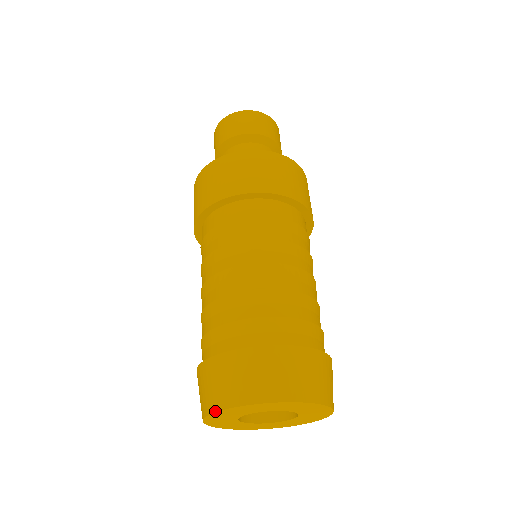
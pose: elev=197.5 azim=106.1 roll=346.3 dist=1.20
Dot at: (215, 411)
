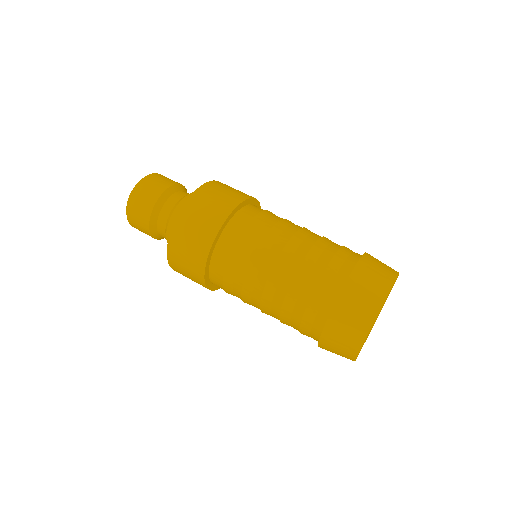
Dot at: (380, 308)
